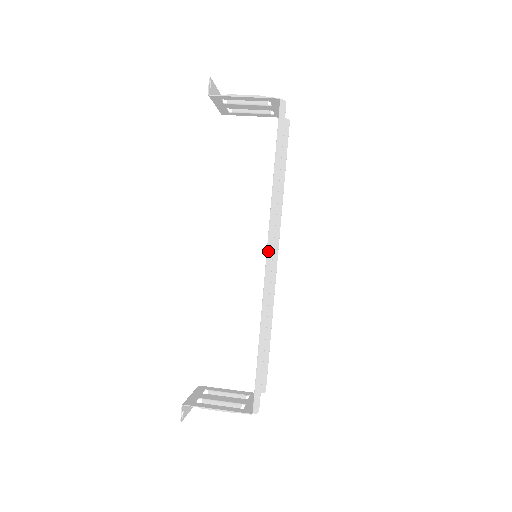
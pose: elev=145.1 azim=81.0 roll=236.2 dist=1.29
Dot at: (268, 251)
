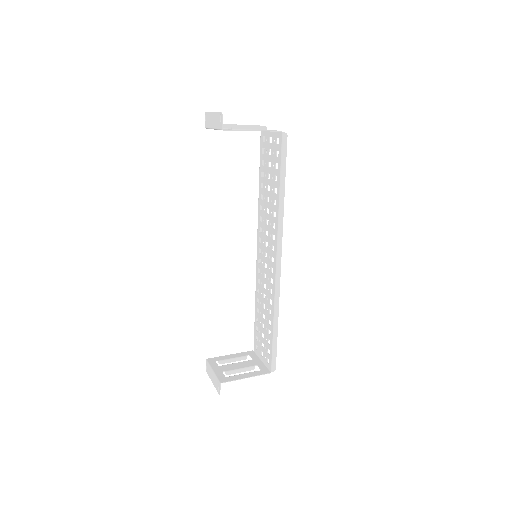
Dot at: (278, 257)
